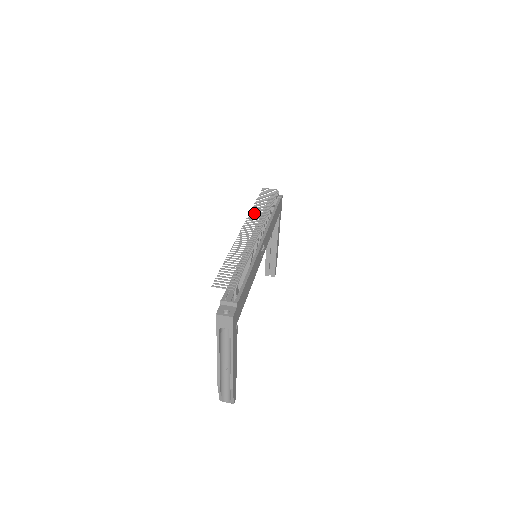
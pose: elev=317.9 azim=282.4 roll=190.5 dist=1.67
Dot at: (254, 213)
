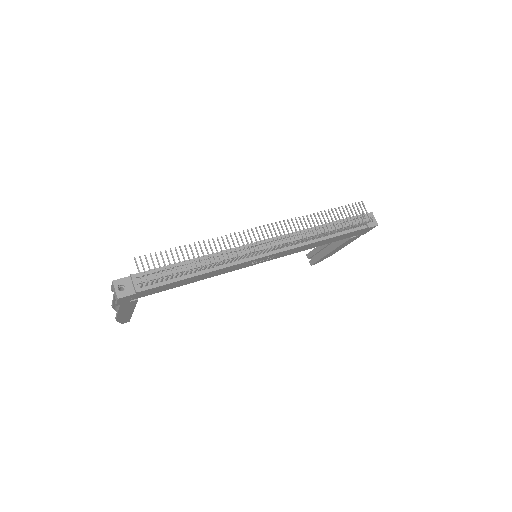
Dot at: (301, 222)
